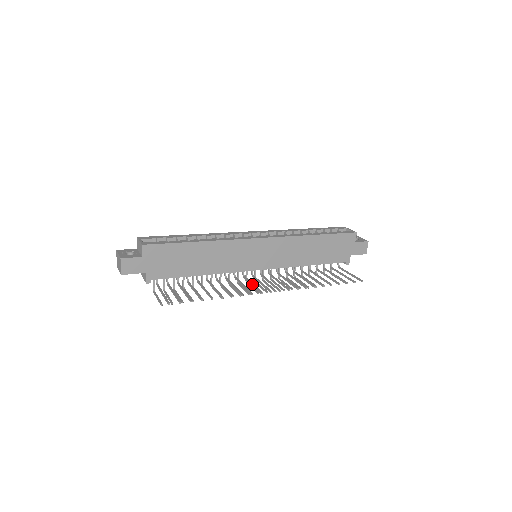
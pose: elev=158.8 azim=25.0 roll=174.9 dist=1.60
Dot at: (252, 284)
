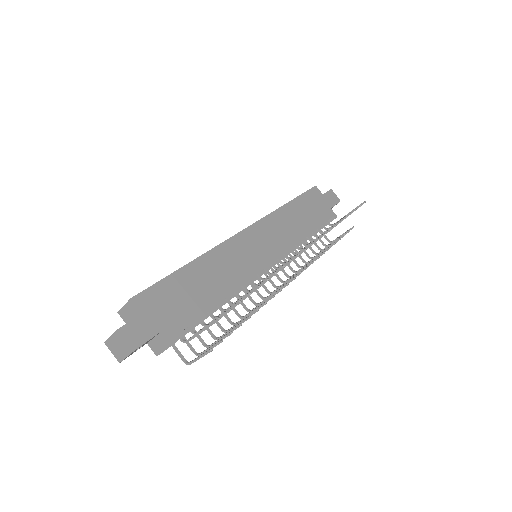
Dot at: occluded
